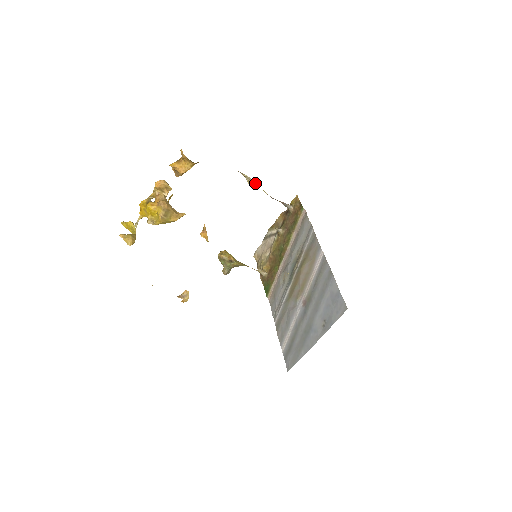
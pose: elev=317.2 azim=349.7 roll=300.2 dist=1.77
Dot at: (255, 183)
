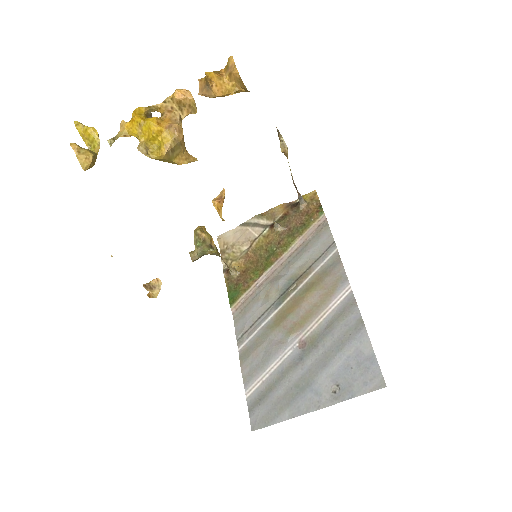
Dot at: (287, 155)
